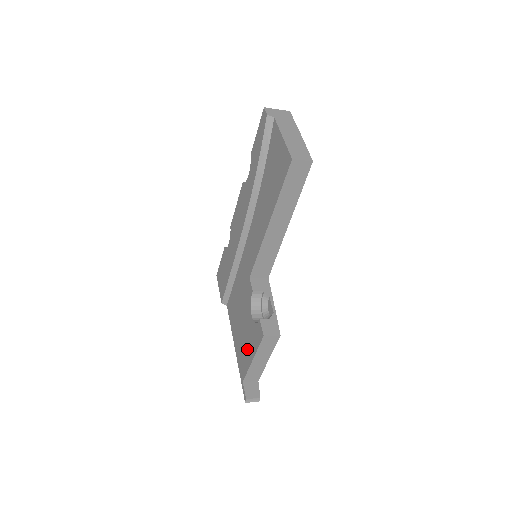
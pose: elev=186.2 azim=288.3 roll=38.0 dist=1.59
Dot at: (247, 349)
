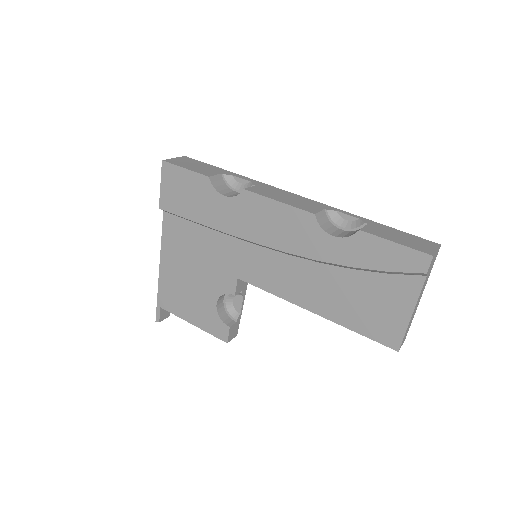
Dot at: (188, 307)
